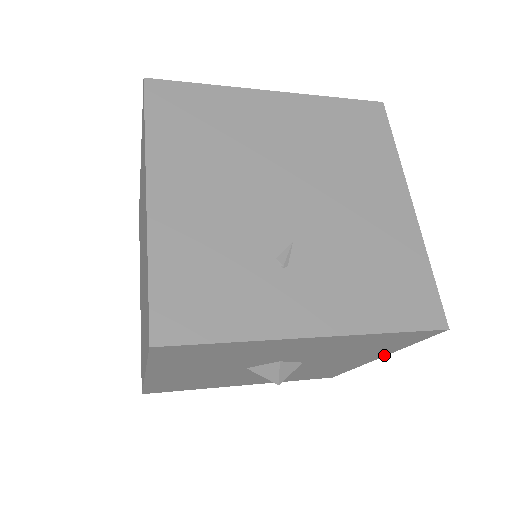
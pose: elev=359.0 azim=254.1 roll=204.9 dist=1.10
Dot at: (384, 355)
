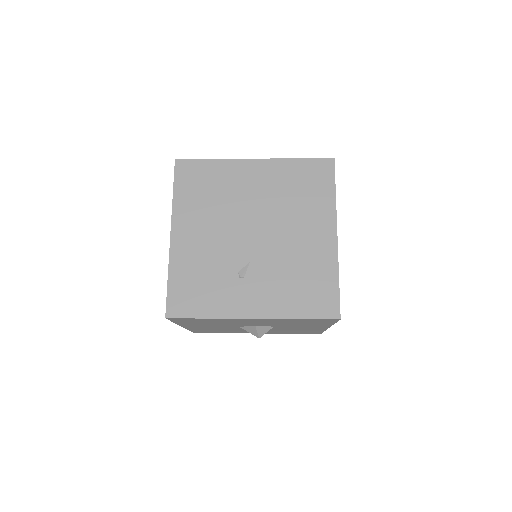
Dot at: (329, 326)
